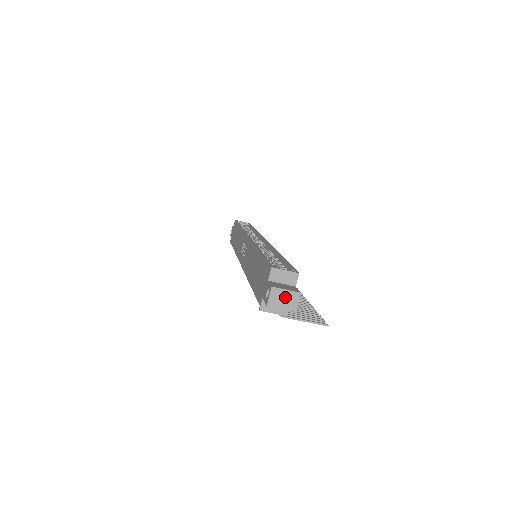
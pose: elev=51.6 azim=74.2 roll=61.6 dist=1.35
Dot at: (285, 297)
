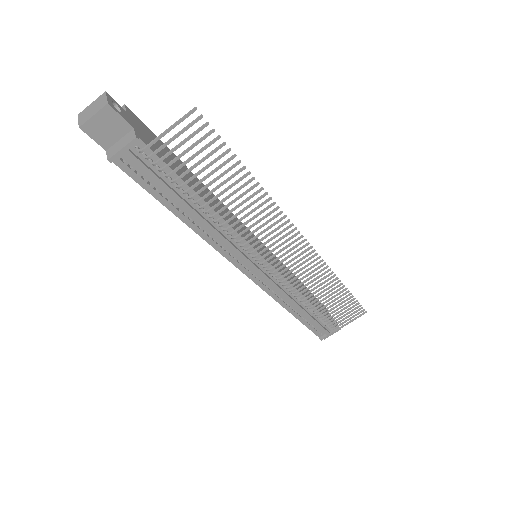
Dot at: (93, 107)
